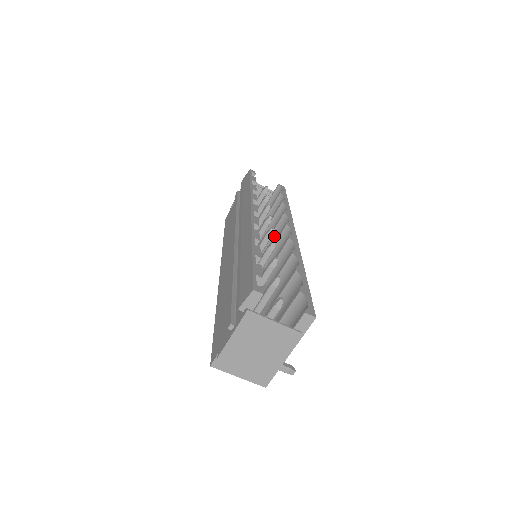
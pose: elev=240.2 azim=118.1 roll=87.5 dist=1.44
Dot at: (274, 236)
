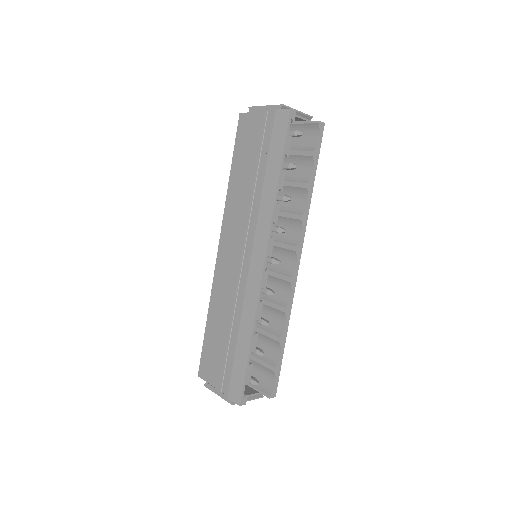
Dot at: (282, 221)
